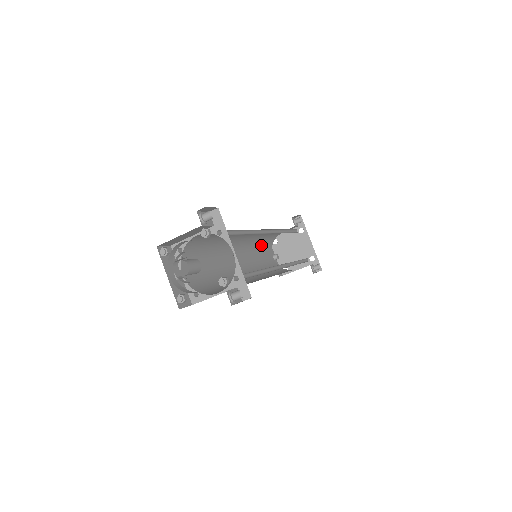
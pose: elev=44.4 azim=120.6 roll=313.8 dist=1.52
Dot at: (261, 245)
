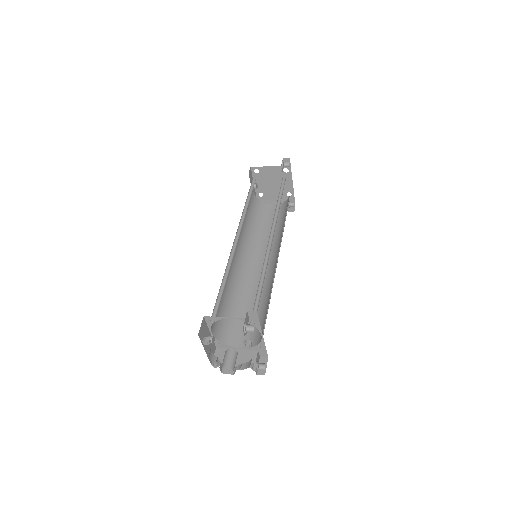
Dot at: (249, 199)
